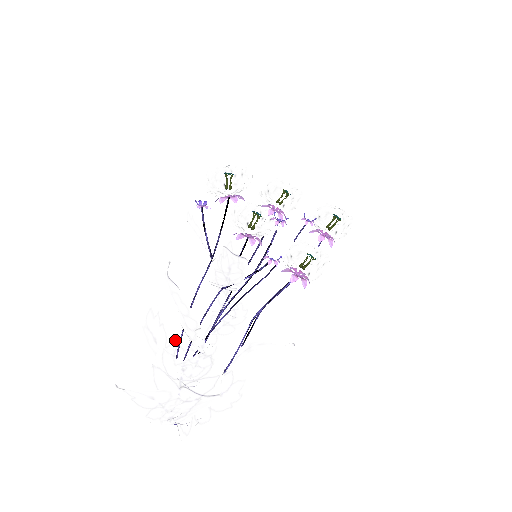
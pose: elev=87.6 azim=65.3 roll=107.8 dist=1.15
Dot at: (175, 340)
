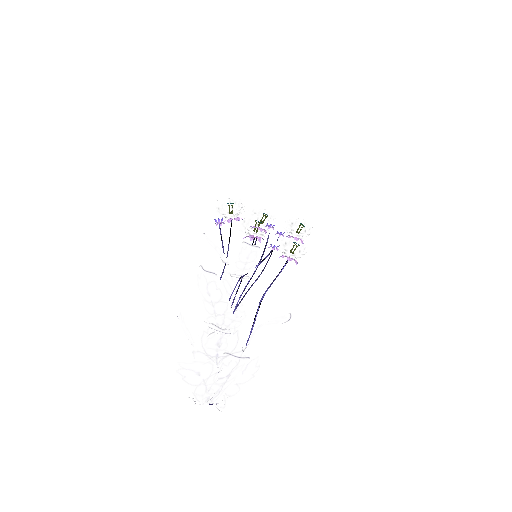
Dot at: occluded
